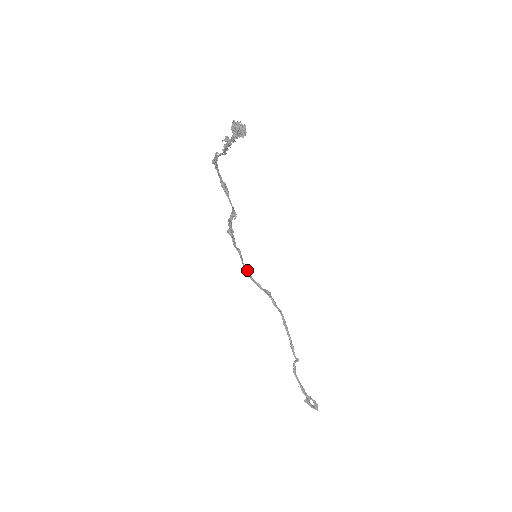
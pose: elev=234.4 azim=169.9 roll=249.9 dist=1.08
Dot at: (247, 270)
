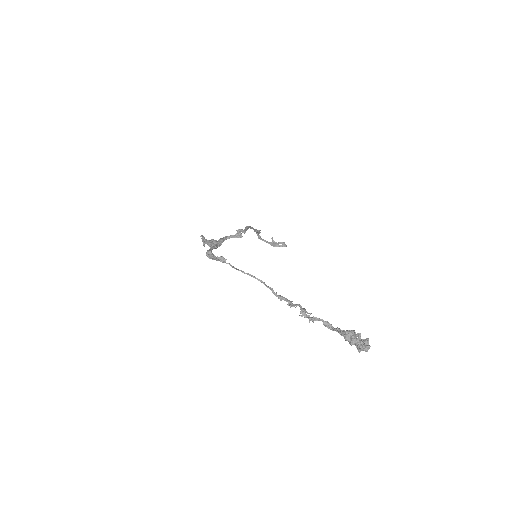
Dot at: (221, 240)
